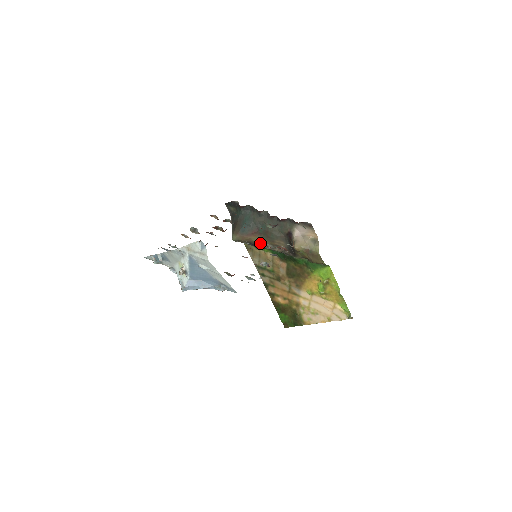
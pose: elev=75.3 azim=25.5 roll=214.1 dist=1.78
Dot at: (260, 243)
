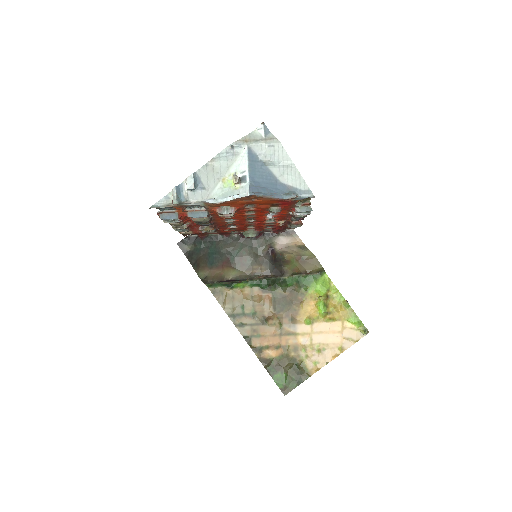
Dot at: (234, 277)
